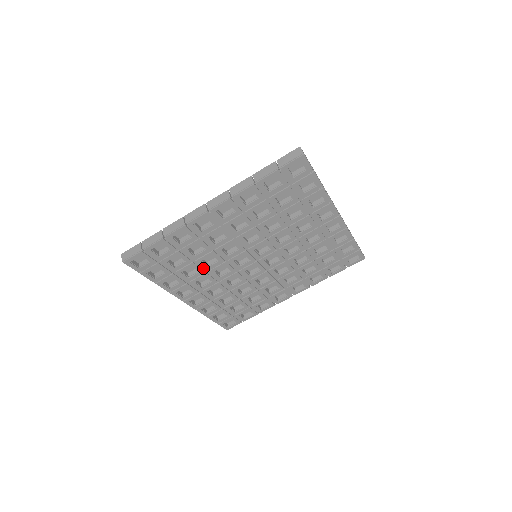
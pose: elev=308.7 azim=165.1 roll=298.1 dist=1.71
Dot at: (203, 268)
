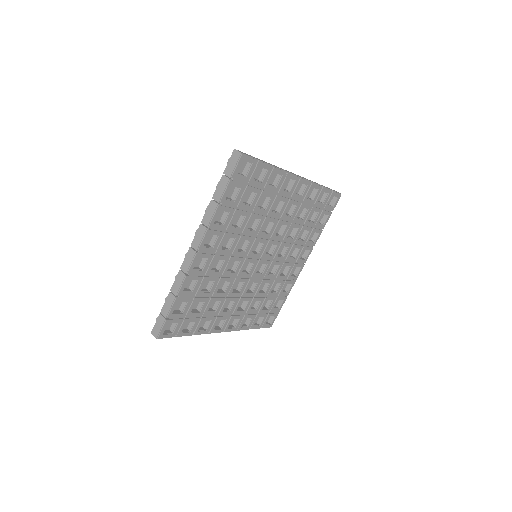
Dot at: (222, 296)
